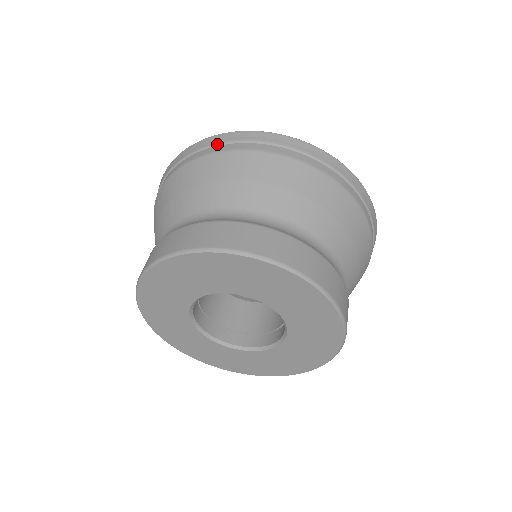
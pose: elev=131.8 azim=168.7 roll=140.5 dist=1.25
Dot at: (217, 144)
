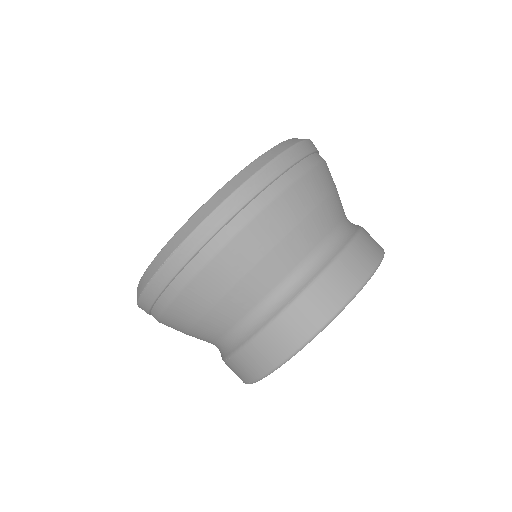
Dot at: (203, 246)
